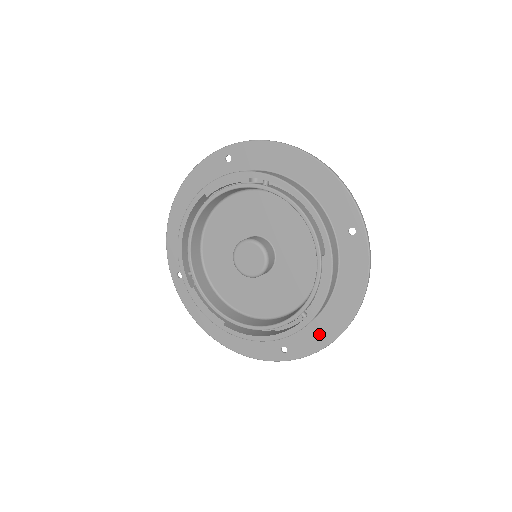
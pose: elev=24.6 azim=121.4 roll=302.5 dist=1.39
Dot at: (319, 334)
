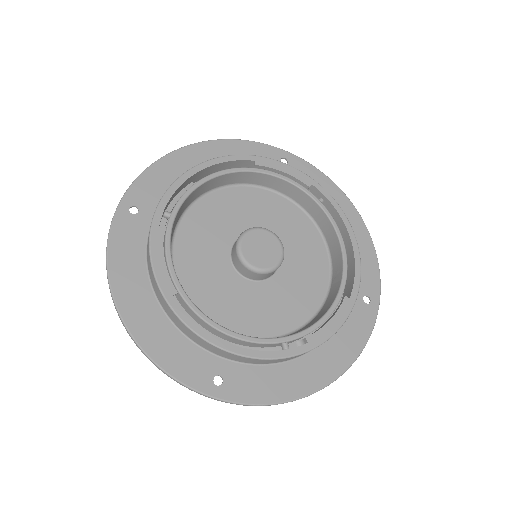
Dot at: (277, 383)
